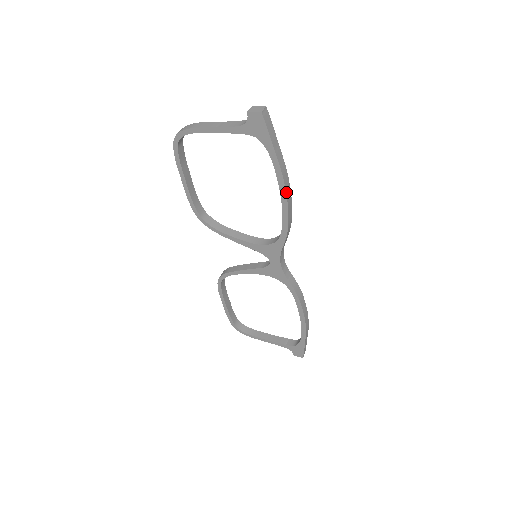
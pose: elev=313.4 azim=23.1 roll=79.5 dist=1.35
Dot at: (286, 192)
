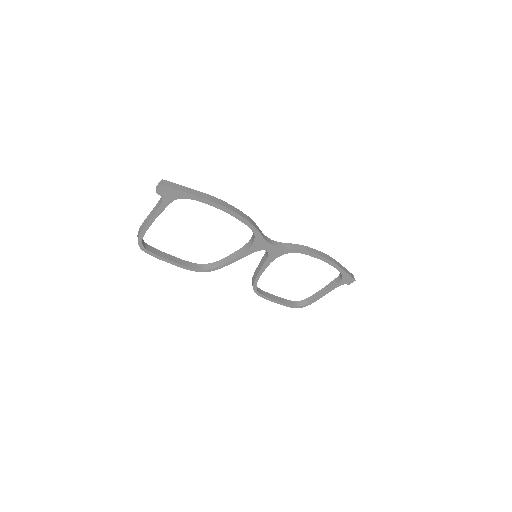
Dot at: (225, 207)
